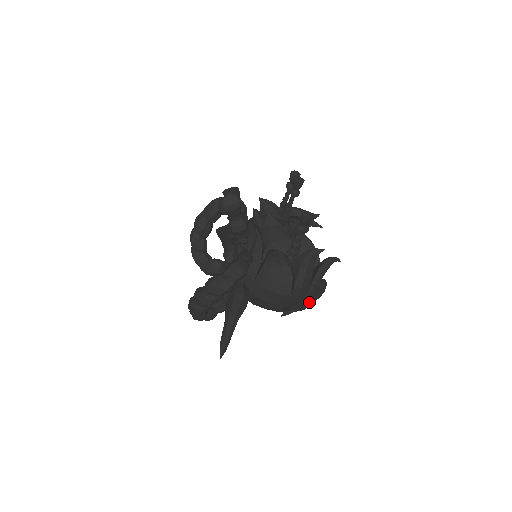
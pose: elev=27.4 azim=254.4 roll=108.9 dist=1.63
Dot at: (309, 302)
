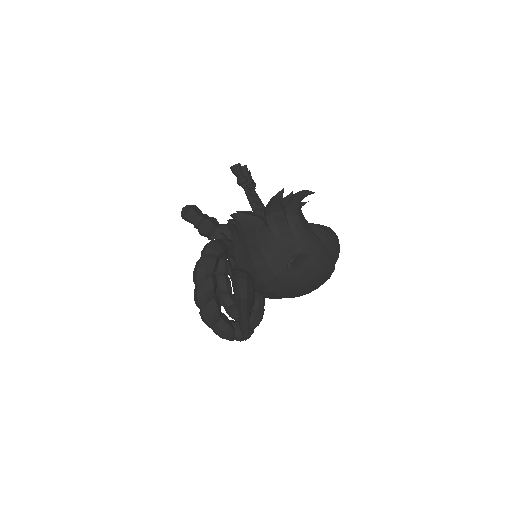
Dot at: (309, 242)
